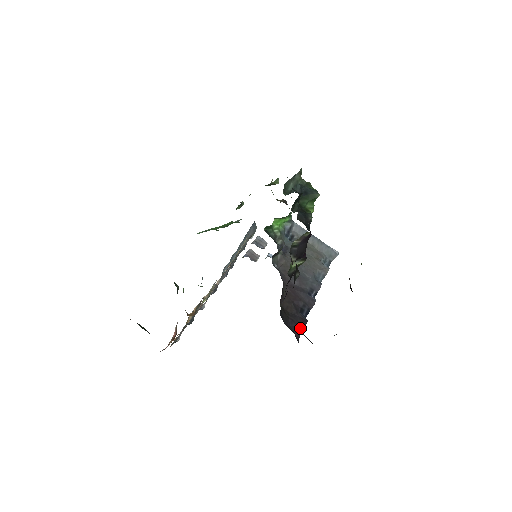
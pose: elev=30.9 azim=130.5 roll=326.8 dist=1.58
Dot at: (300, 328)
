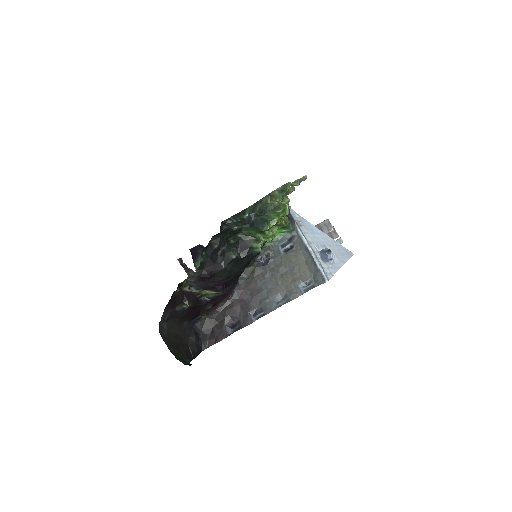
Dot at: (215, 340)
